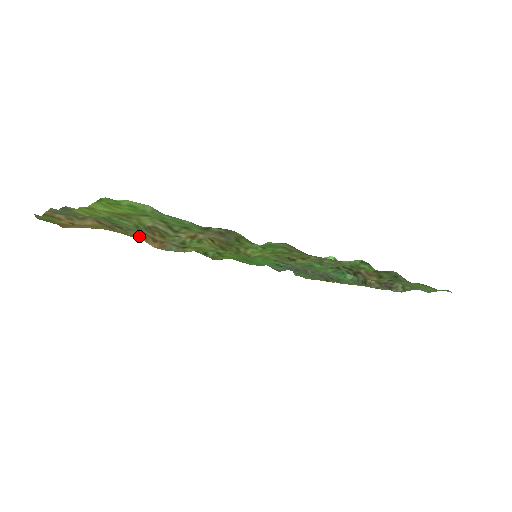
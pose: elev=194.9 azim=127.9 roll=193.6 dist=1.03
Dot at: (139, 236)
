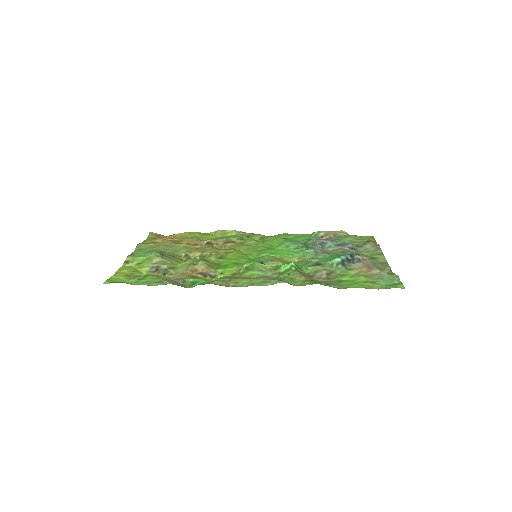
Dot at: occluded
